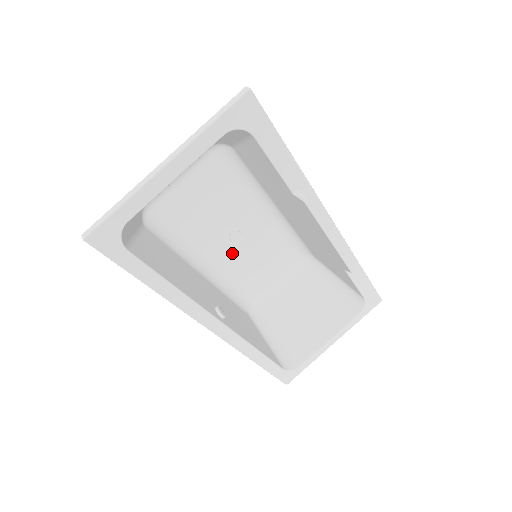
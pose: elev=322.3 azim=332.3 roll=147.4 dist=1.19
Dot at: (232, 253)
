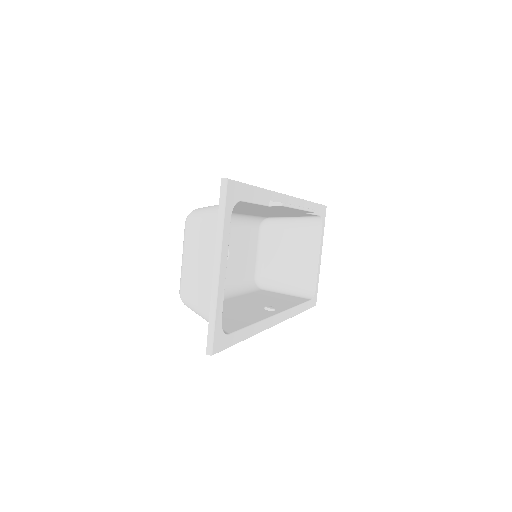
Dot at: (230, 266)
